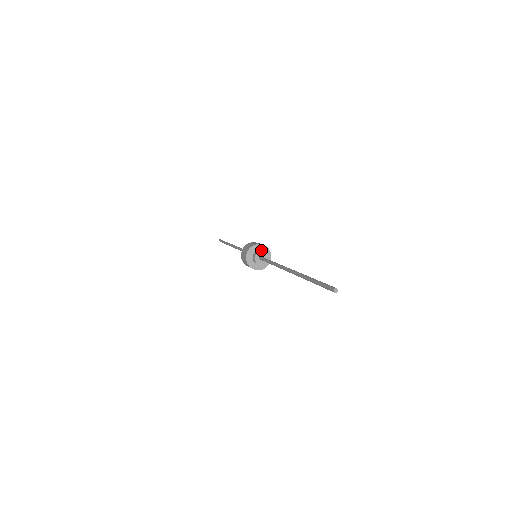
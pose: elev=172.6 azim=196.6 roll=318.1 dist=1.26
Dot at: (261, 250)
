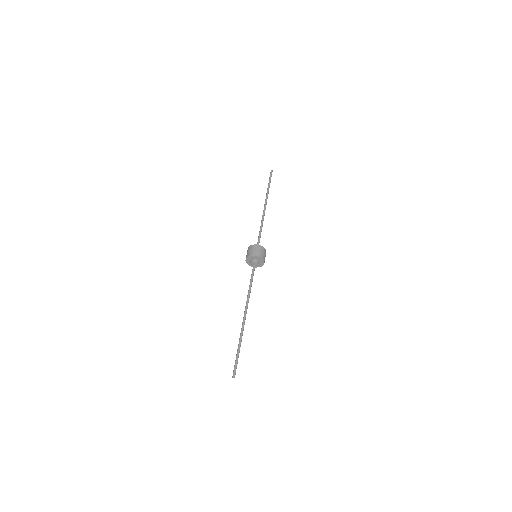
Dot at: (259, 260)
